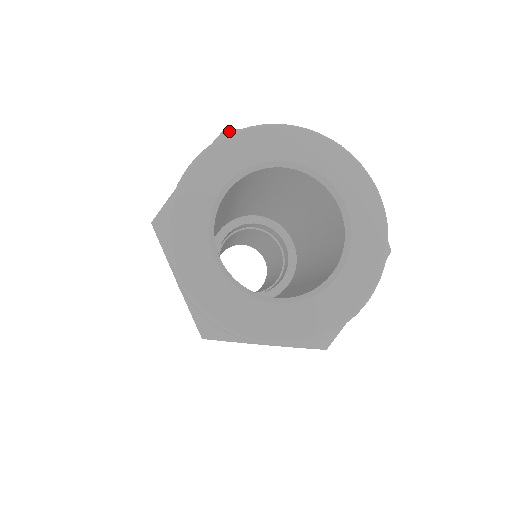
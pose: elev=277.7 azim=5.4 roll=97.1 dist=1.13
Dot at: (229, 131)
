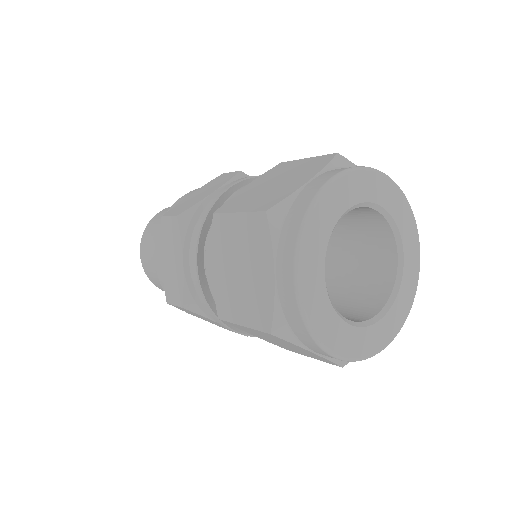
Dot at: (341, 157)
